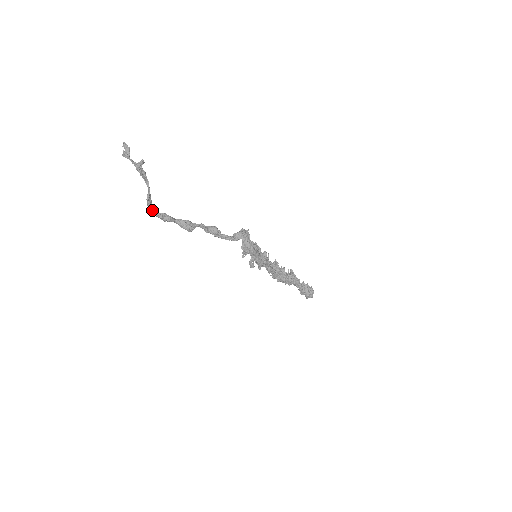
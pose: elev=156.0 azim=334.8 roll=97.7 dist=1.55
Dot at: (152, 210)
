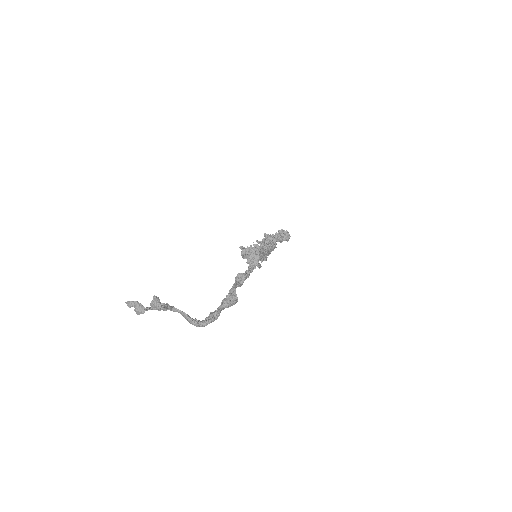
Dot at: (202, 324)
